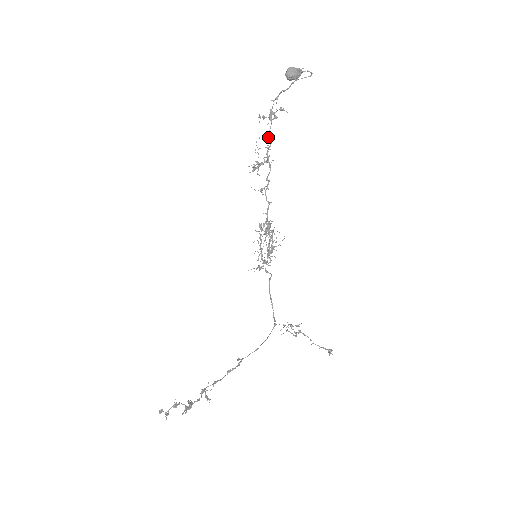
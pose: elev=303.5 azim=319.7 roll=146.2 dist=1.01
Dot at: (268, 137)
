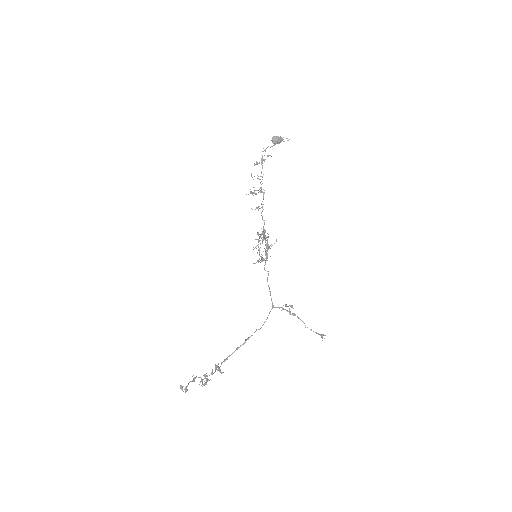
Dot at: occluded
